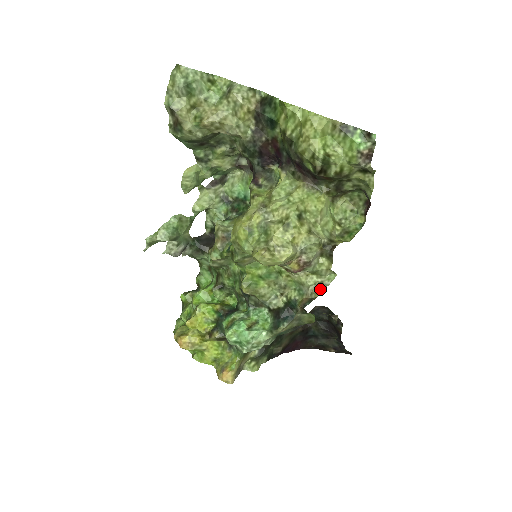
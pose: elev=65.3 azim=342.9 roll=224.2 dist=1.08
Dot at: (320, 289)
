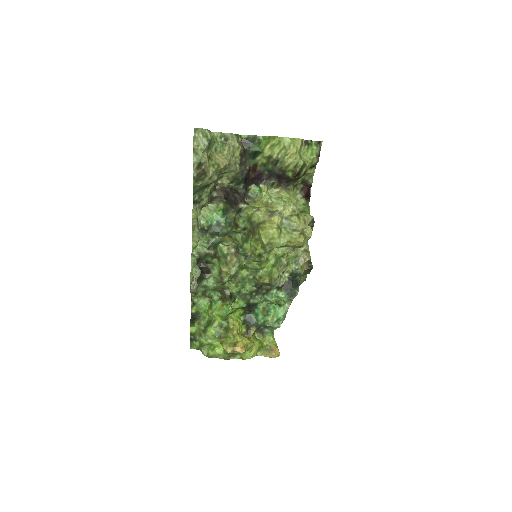
Dot at: (308, 253)
